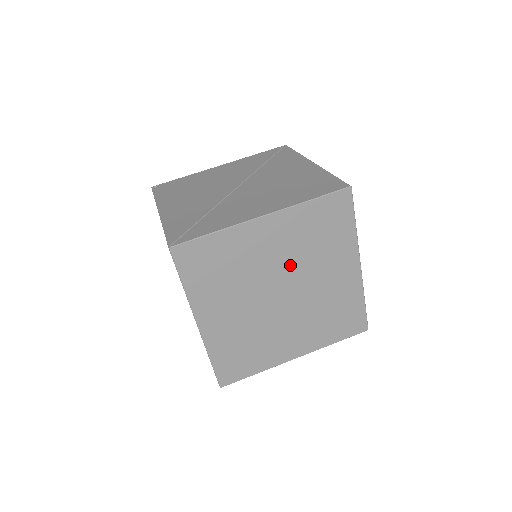
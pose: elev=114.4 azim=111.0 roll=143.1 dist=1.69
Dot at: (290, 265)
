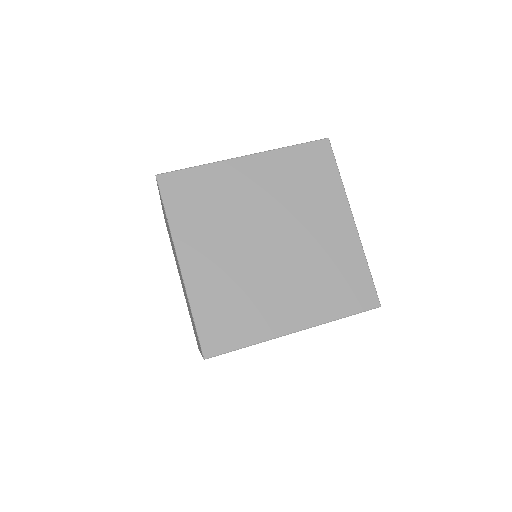
Dot at: (276, 209)
